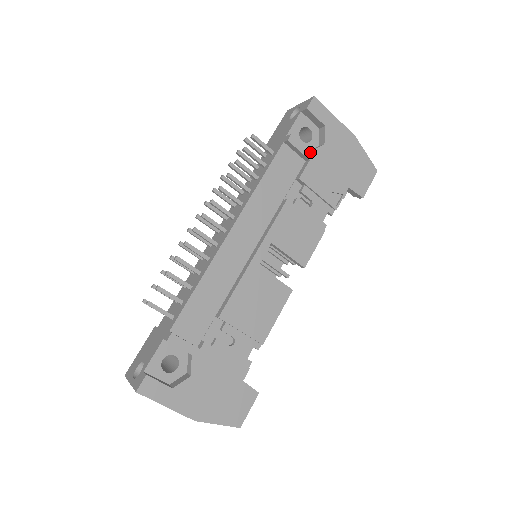
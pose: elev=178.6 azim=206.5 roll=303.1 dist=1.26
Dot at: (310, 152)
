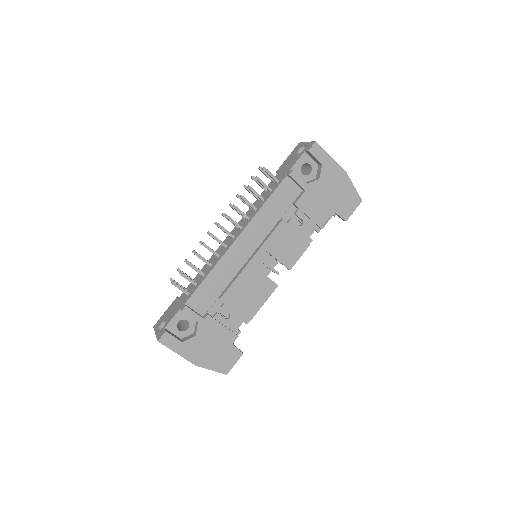
Dot at: (306, 184)
